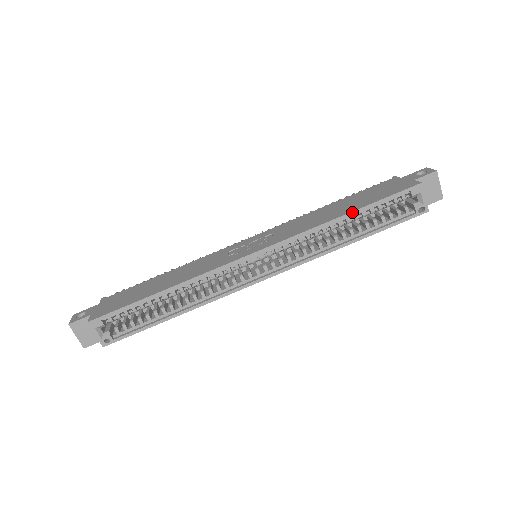
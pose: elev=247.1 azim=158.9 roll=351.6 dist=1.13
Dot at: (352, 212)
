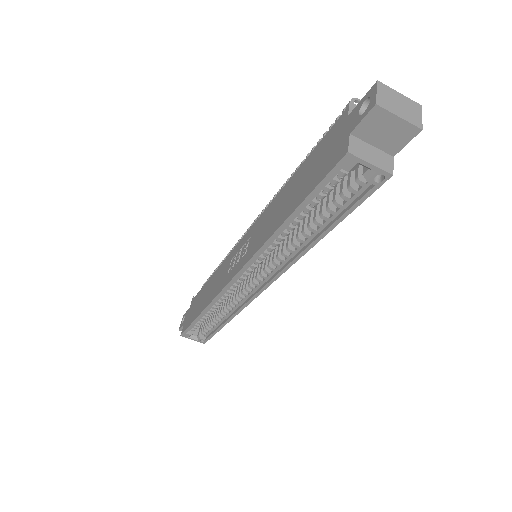
Dot at: (288, 218)
